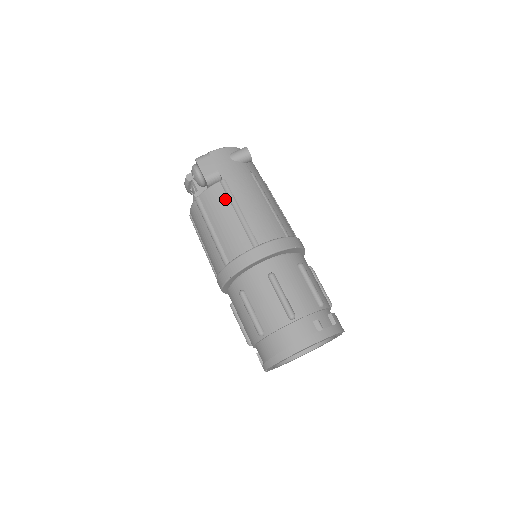
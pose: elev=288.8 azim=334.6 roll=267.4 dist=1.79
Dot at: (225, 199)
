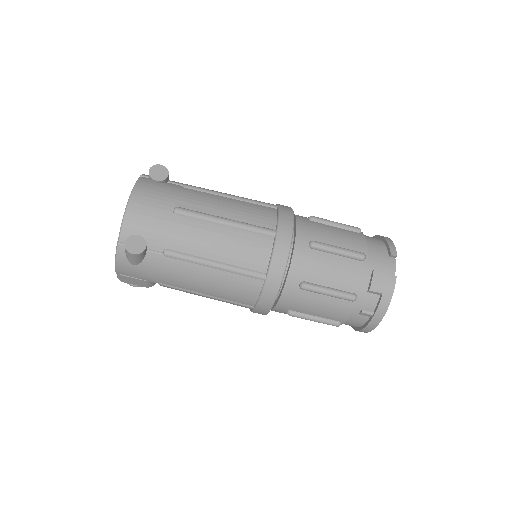
Dot at: (184, 291)
